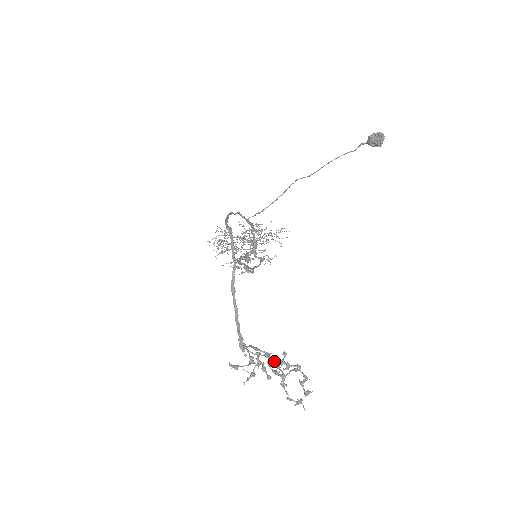
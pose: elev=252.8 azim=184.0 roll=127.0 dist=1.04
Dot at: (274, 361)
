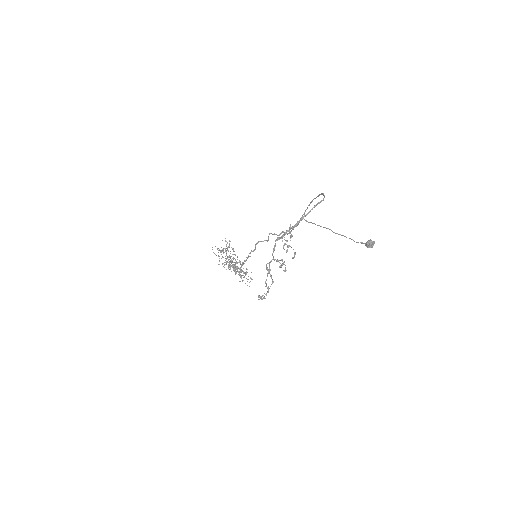
Dot at: (278, 260)
